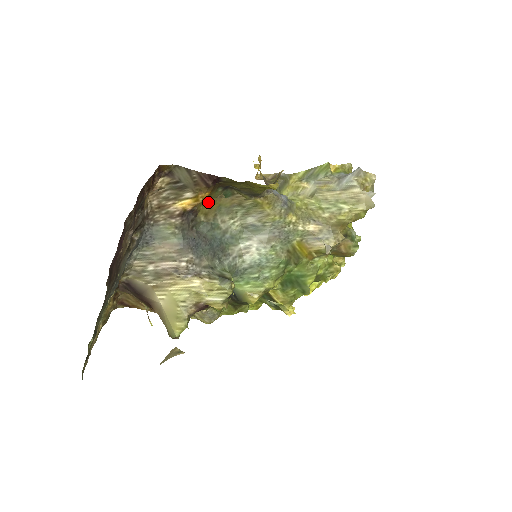
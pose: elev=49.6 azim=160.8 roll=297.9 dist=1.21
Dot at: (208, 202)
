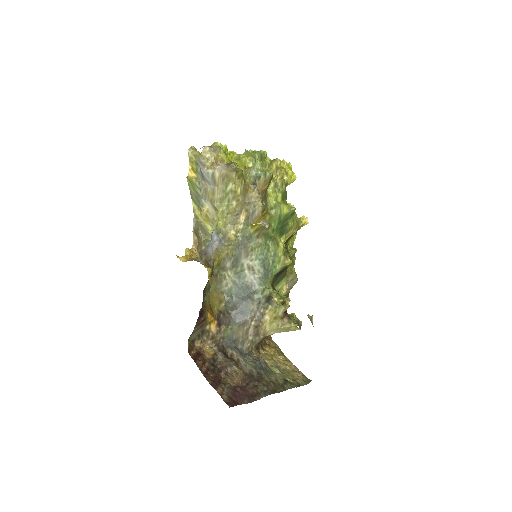
Dot at: (212, 303)
